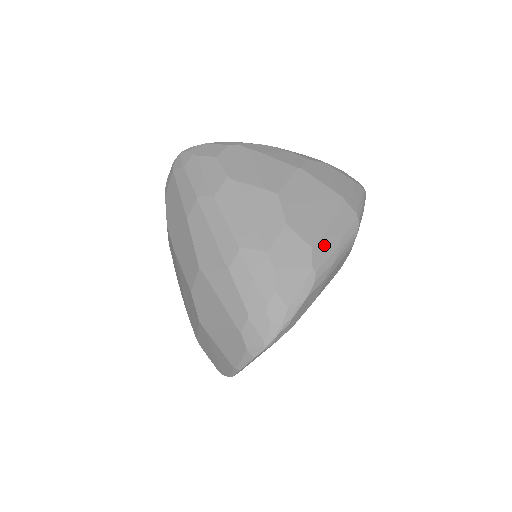
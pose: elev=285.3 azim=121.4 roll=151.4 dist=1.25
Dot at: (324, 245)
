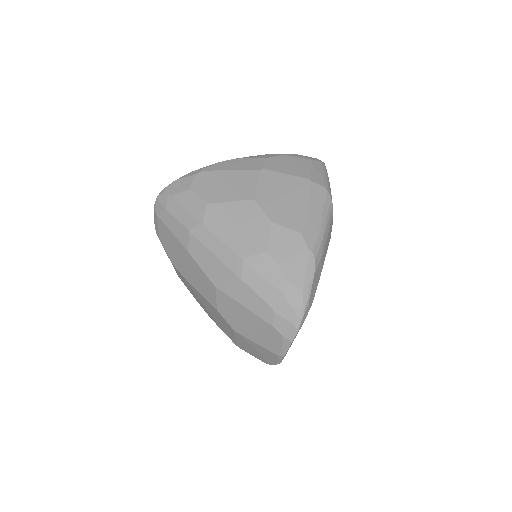
Dot at: (310, 226)
